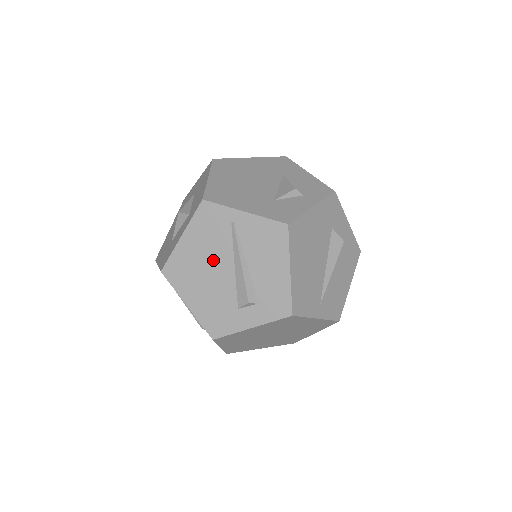
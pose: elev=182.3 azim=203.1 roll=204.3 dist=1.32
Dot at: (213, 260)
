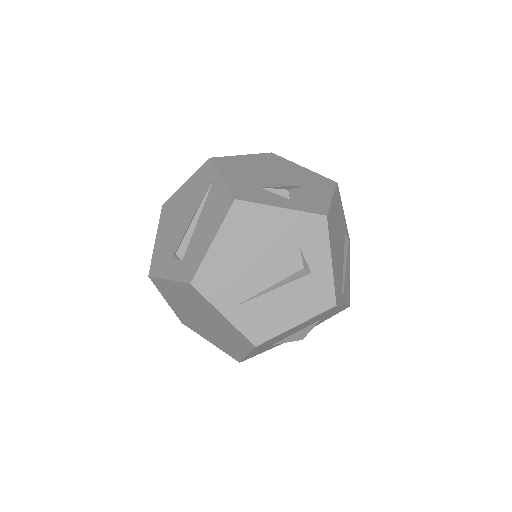
Dot at: (186, 210)
